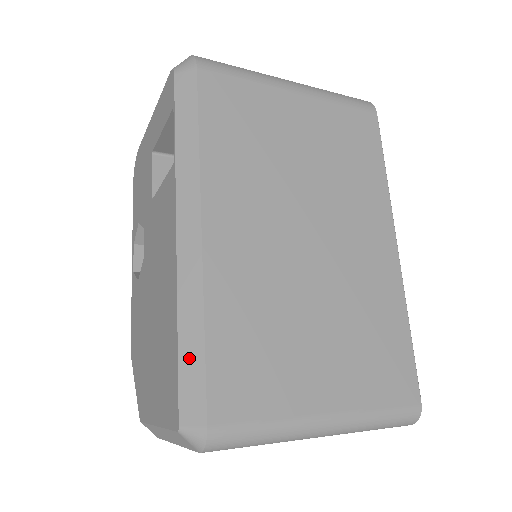
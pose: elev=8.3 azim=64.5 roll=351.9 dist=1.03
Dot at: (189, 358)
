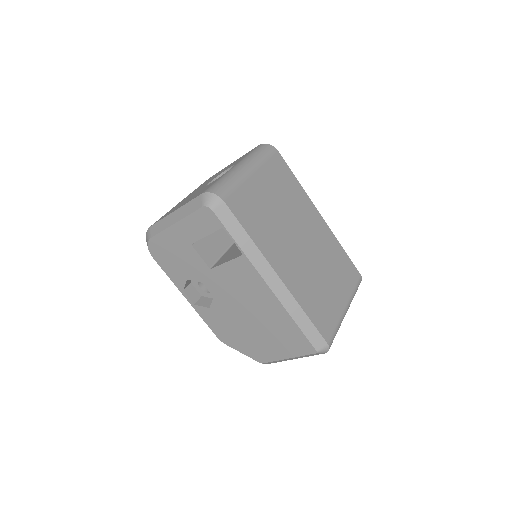
Dot at: (306, 327)
